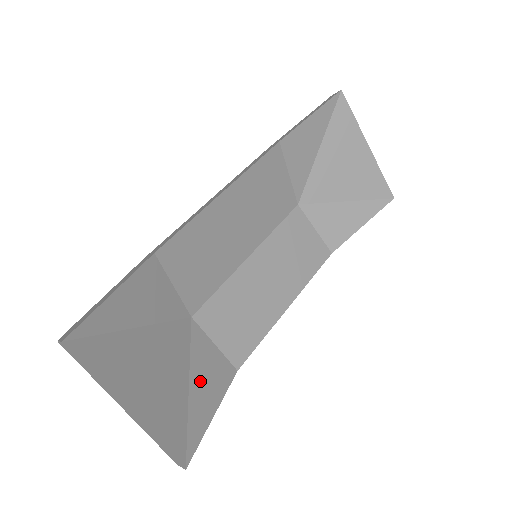
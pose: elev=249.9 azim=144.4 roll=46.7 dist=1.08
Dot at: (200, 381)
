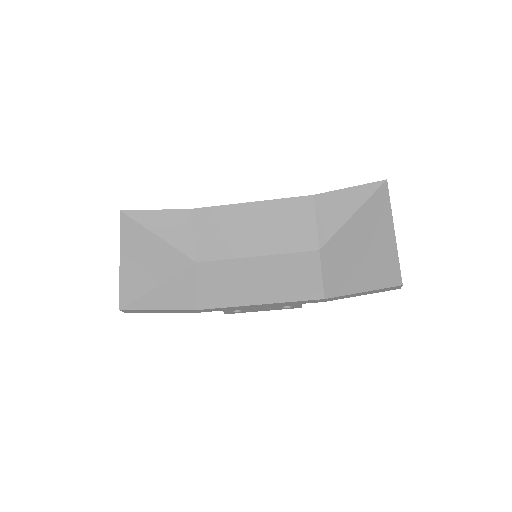
Dot at: (169, 290)
